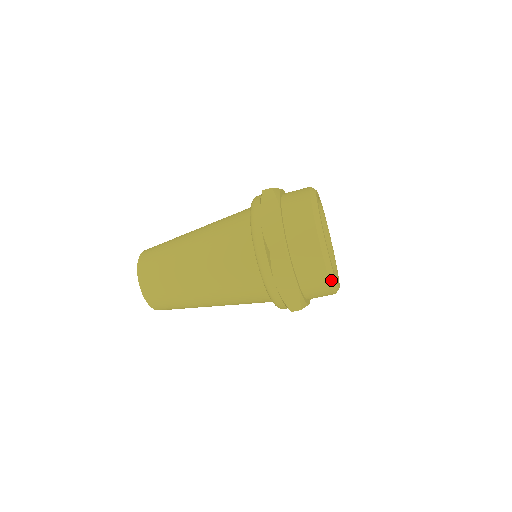
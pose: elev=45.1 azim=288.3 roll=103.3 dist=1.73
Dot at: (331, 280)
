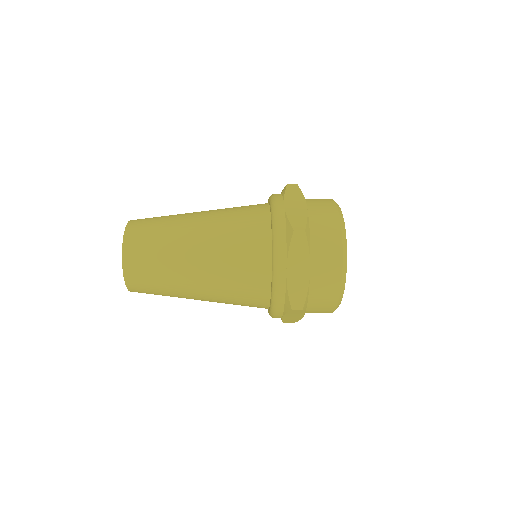
Dot at: occluded
